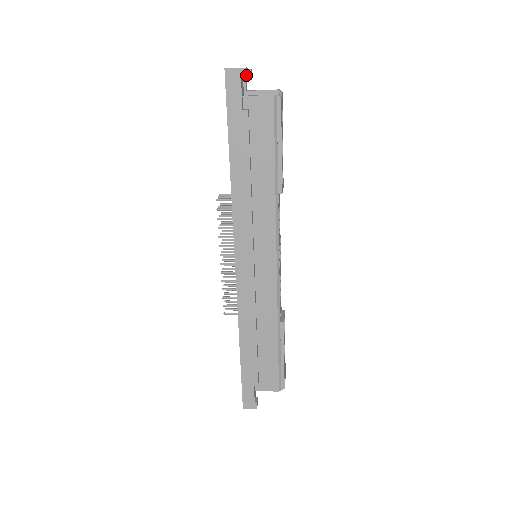
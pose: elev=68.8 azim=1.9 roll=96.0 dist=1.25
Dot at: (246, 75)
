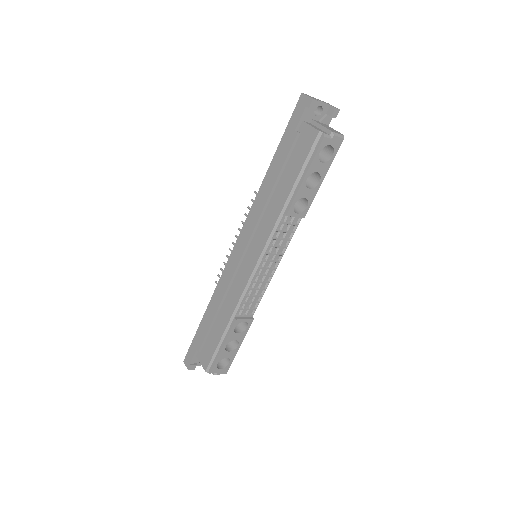
Dot at: (310, 105)
